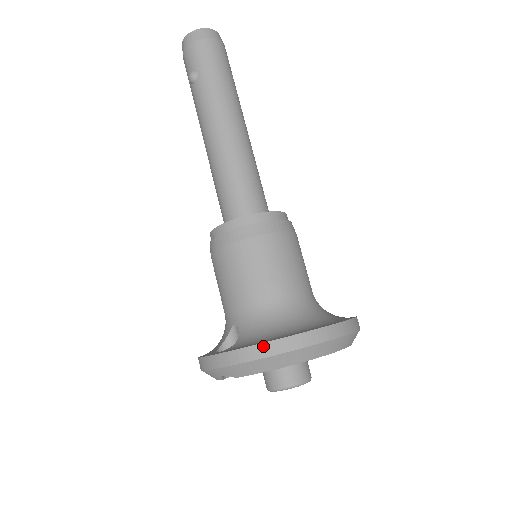
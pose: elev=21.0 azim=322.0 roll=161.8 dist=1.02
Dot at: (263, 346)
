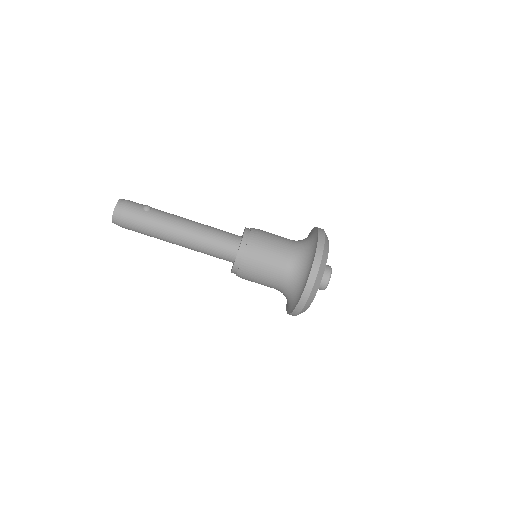
Dot at: occluded
